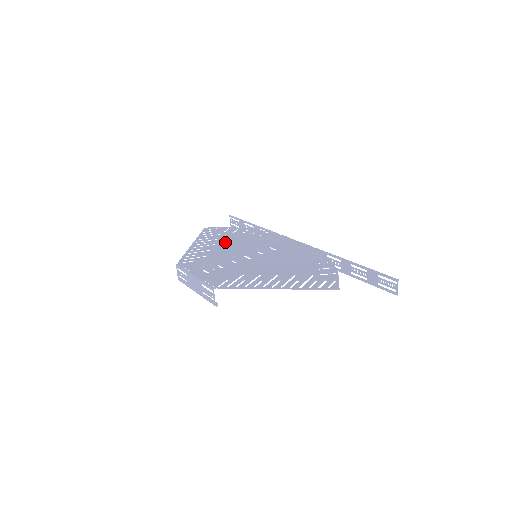
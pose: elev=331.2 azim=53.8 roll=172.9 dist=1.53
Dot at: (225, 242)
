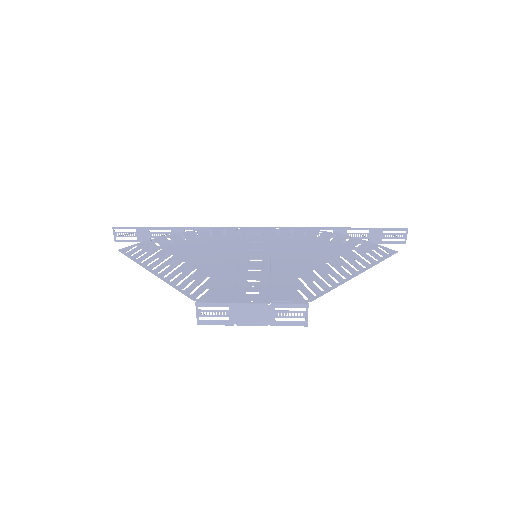
Dot at: (191, 255)
